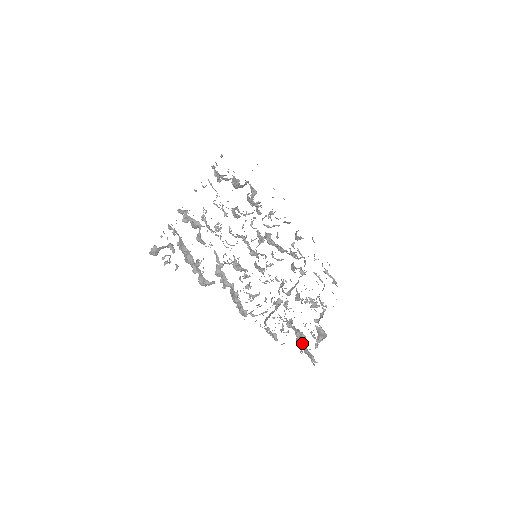
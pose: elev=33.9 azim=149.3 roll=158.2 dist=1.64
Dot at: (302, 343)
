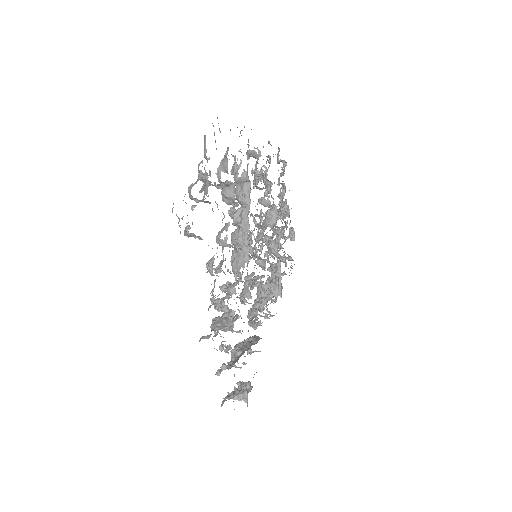
Dot at: (286, 259)
